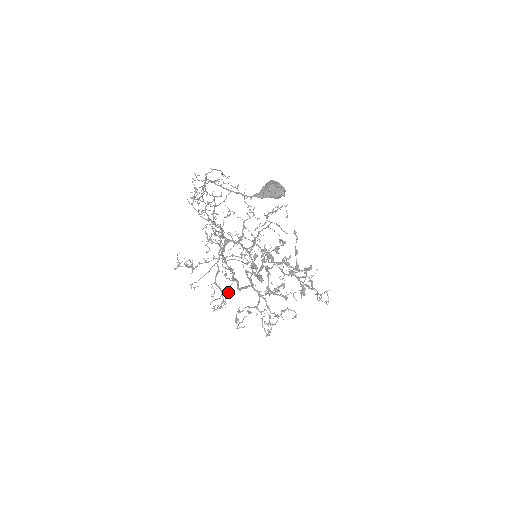
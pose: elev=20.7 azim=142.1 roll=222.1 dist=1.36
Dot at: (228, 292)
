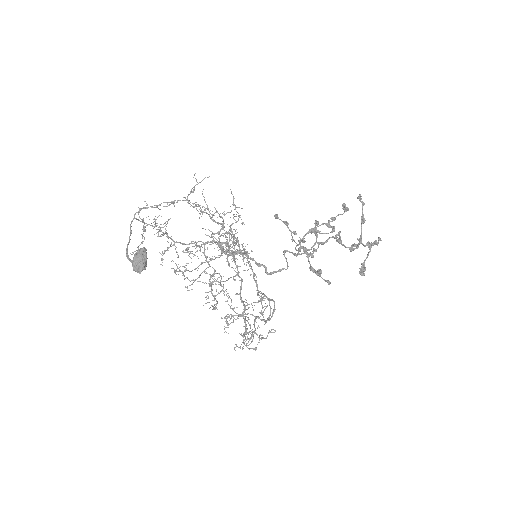
Dot at: (224, 294)
